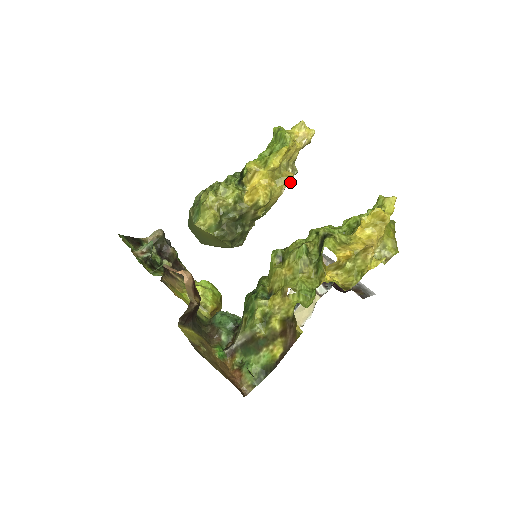
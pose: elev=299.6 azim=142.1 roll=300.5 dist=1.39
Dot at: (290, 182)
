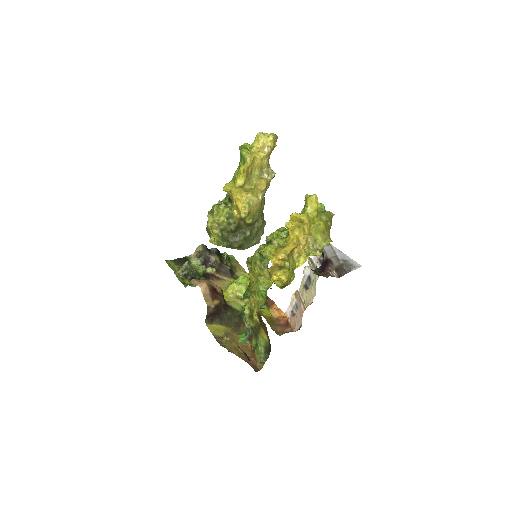
Dot at: (263, 189)
